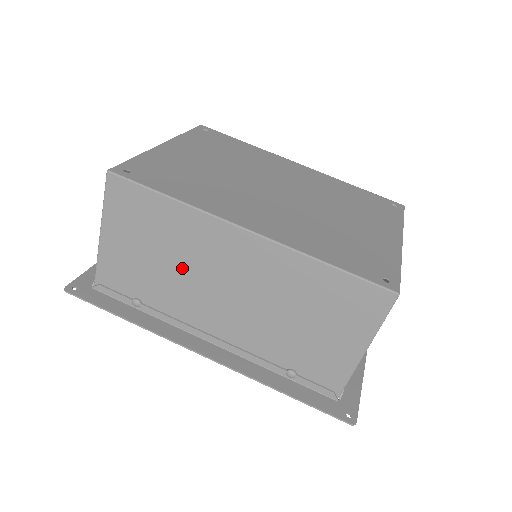
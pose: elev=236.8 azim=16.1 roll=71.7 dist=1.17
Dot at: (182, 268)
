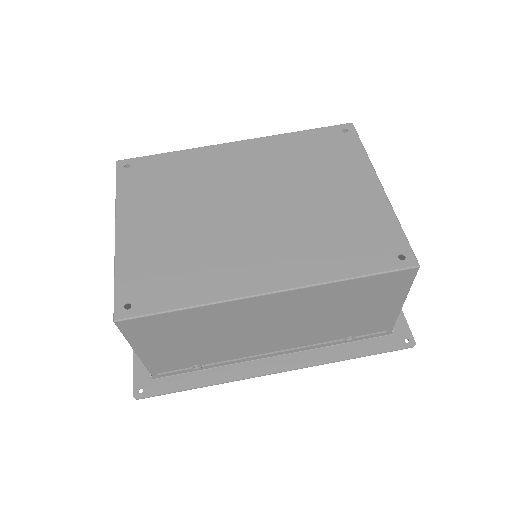
Dot at: (224, 336)
